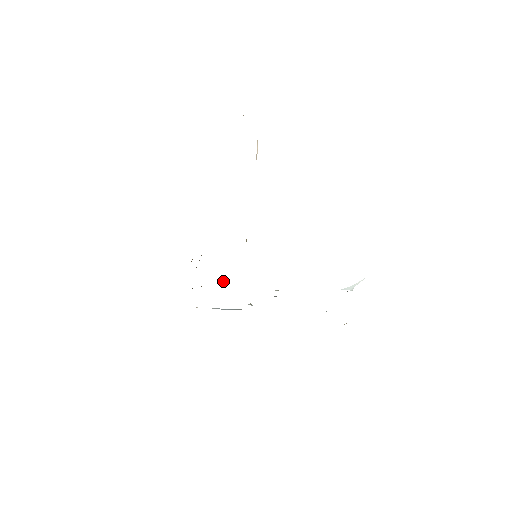
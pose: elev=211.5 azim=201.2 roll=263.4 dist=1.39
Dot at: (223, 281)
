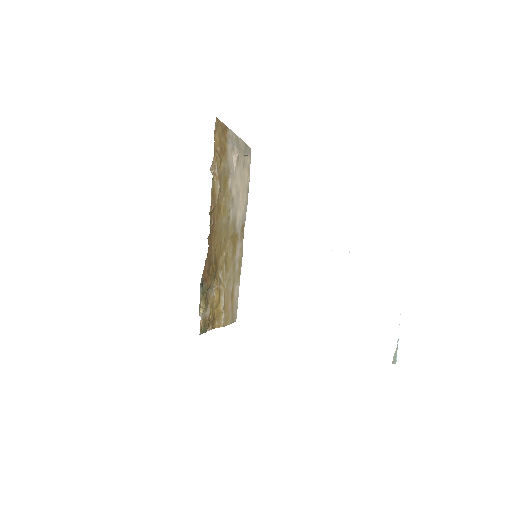
Dot at: (208, 242)
